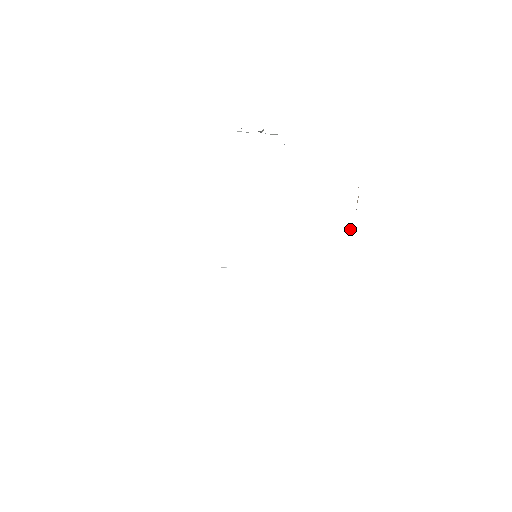
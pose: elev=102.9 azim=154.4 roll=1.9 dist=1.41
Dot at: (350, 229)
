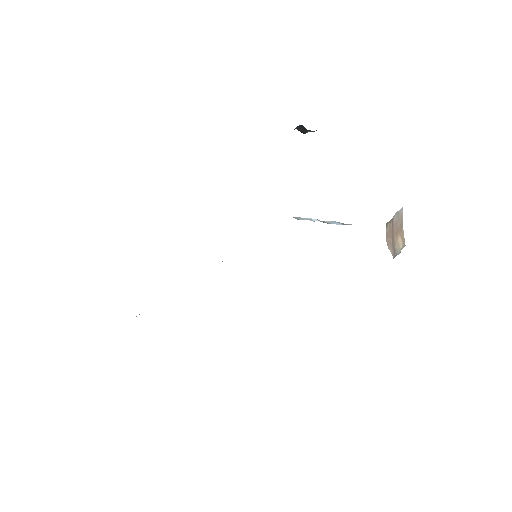
Dot at: occluded
